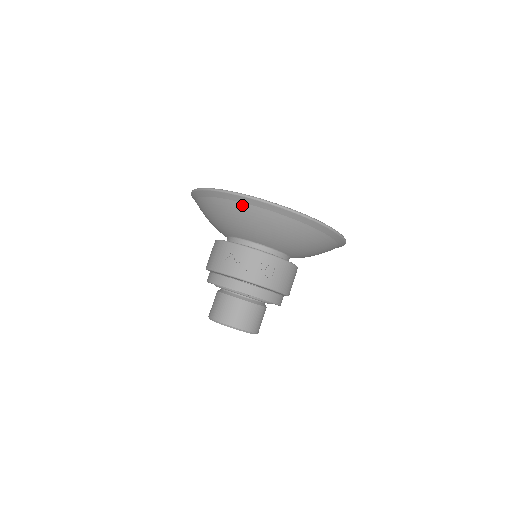
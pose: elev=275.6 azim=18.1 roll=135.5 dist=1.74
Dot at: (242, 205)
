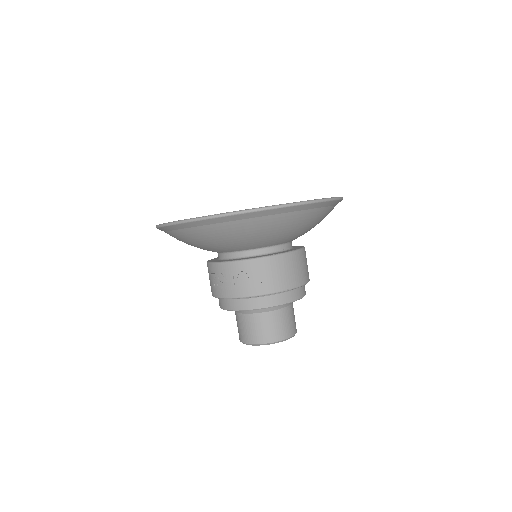
Dot at: (184, 231)
